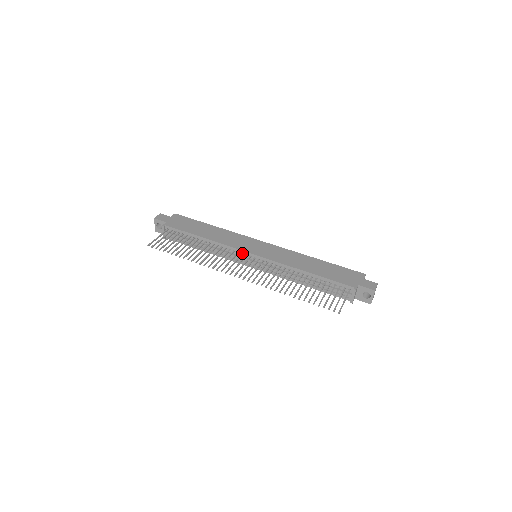
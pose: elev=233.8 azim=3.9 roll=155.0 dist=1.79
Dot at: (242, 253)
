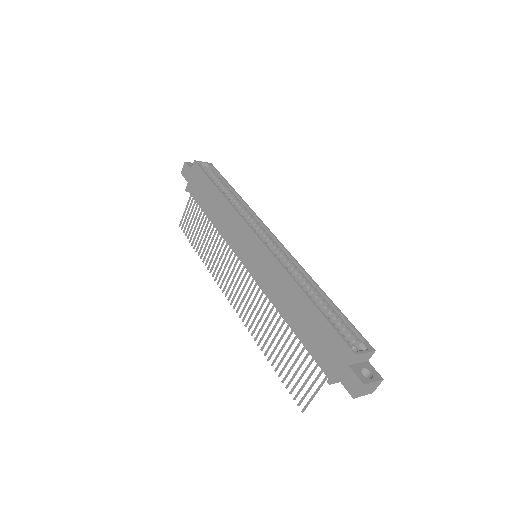
Dot at: occluded
